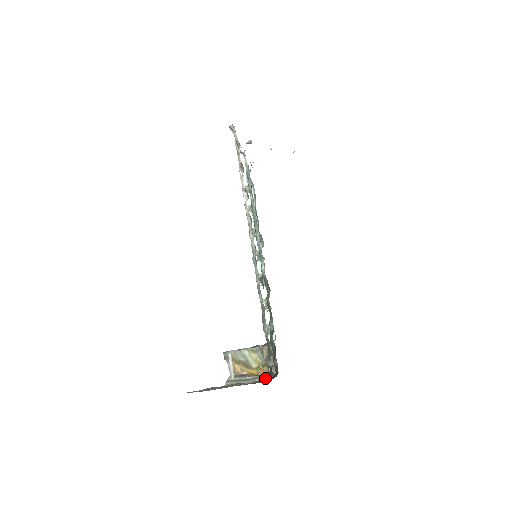
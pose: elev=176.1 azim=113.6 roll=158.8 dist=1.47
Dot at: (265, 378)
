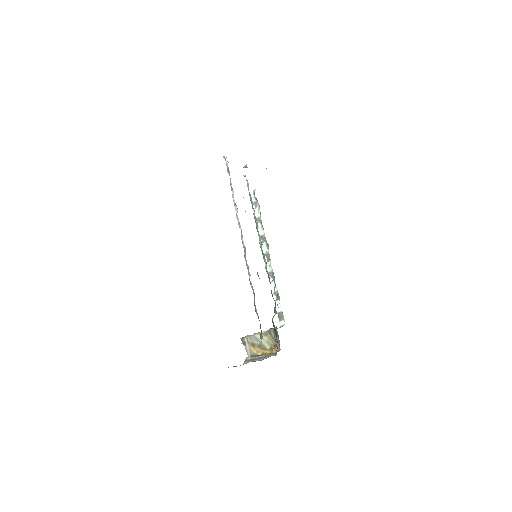
Dot at: (273, 355)
